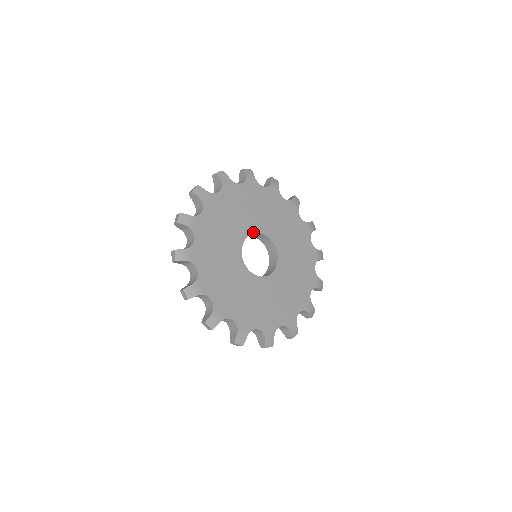
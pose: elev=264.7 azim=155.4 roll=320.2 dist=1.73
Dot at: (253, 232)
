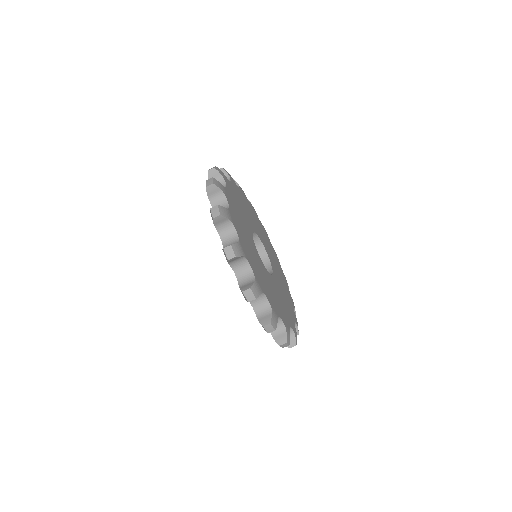
Dot at: (257, 235)
